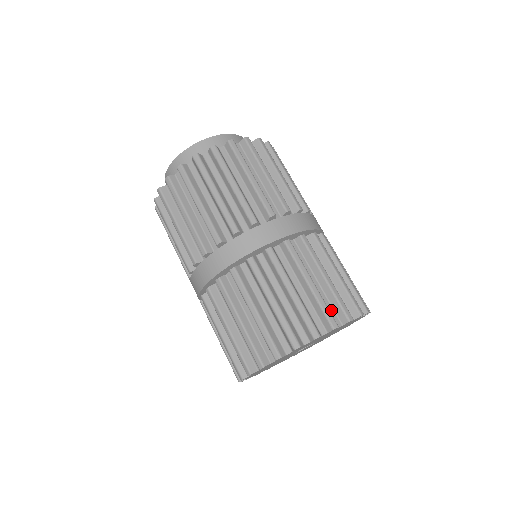
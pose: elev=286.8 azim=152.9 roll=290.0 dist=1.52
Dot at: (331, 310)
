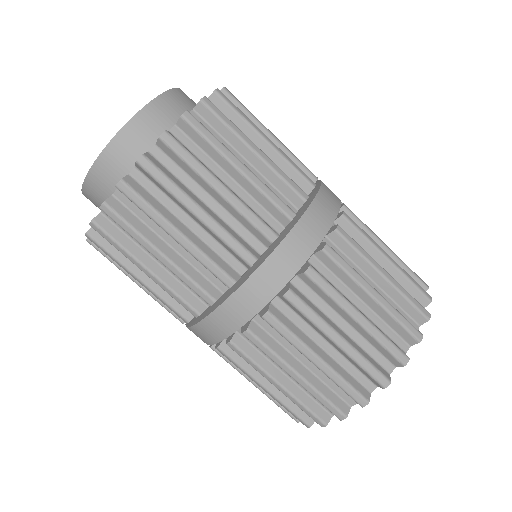
Dot at: occluded
